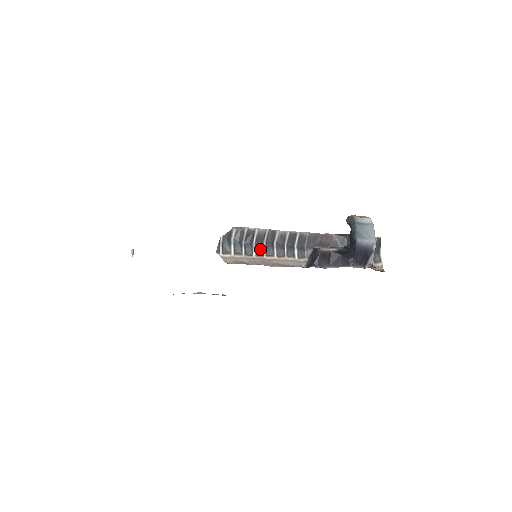
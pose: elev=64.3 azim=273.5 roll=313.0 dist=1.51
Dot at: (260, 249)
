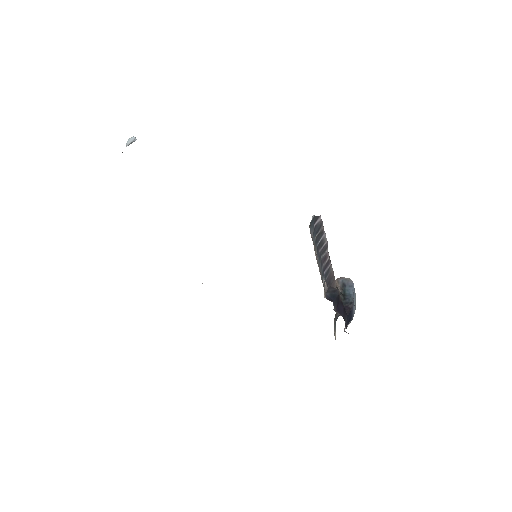
Dot at: (318, 254)
